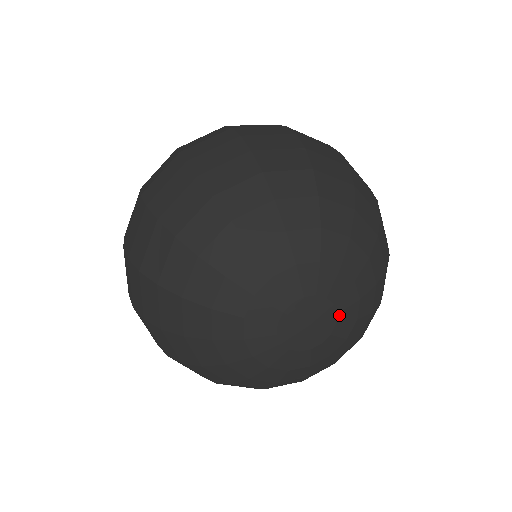
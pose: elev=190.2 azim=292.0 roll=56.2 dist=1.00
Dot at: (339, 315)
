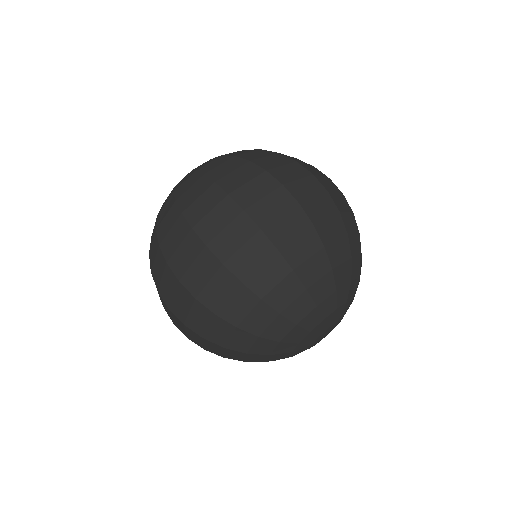
Dot at: occluded
